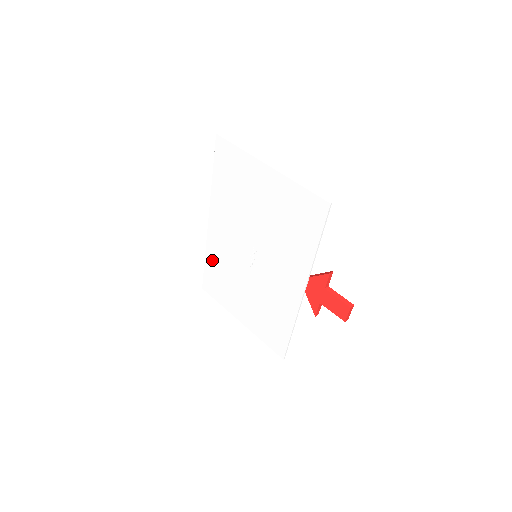
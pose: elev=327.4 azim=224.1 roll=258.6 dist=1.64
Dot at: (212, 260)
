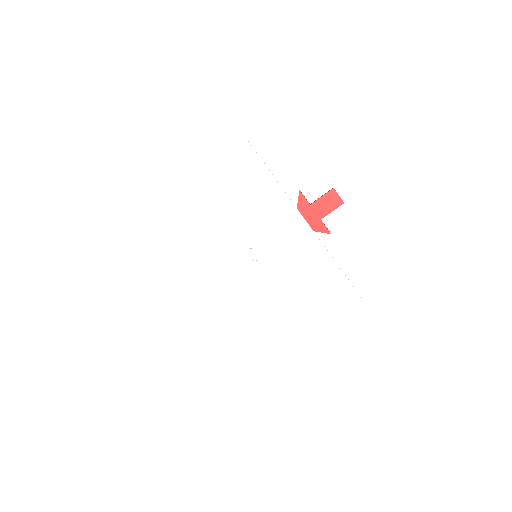
Dot at: (238, 320)
